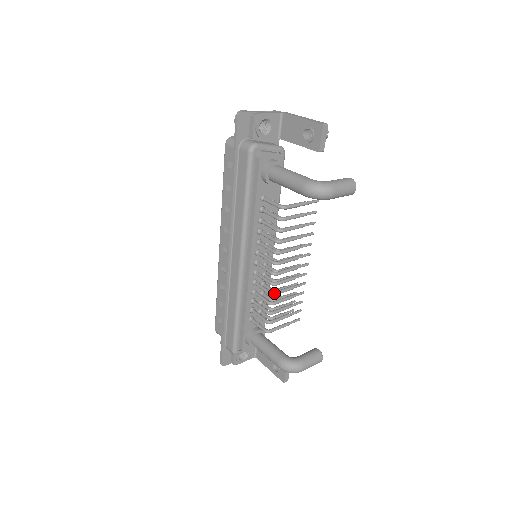
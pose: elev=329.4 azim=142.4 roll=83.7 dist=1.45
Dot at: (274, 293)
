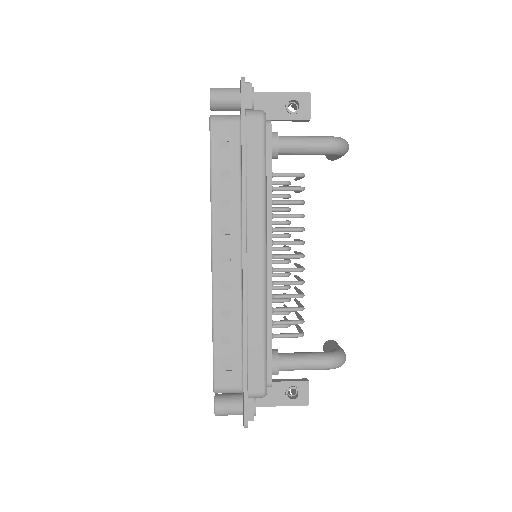
Dot at: (304, 281)
